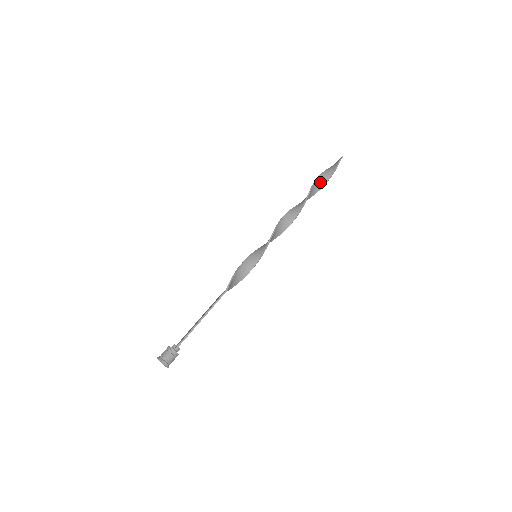
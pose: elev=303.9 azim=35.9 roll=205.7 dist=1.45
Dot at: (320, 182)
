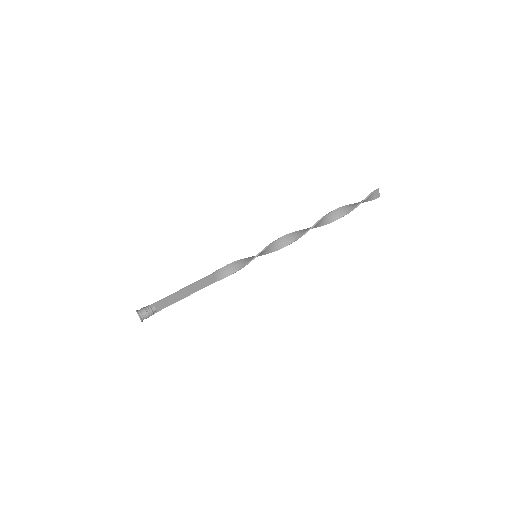
Dot at: (347, 208)
